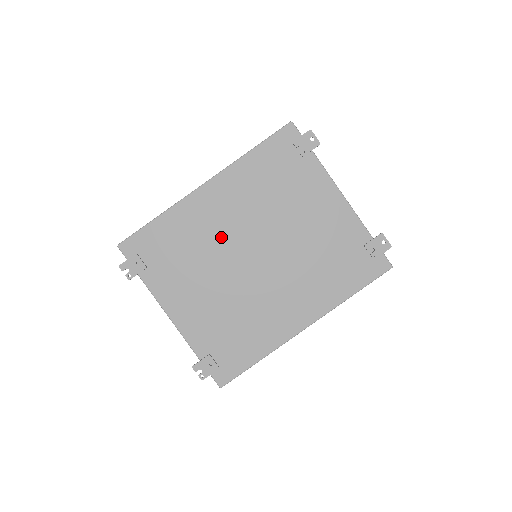
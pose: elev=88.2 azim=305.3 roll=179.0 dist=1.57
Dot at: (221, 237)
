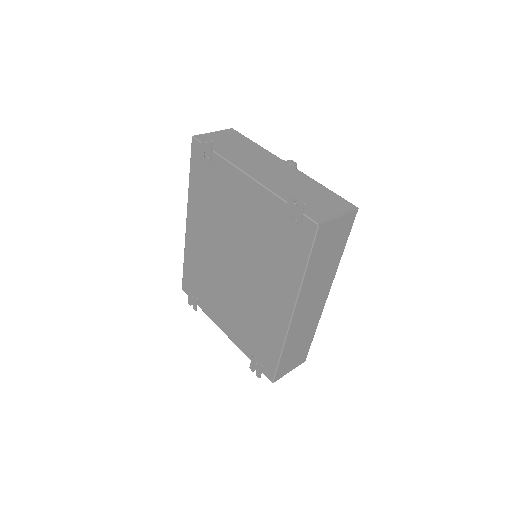
Dot at: (212, 258)
